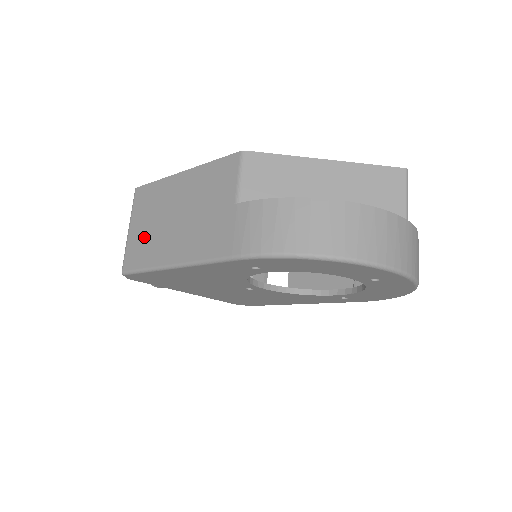
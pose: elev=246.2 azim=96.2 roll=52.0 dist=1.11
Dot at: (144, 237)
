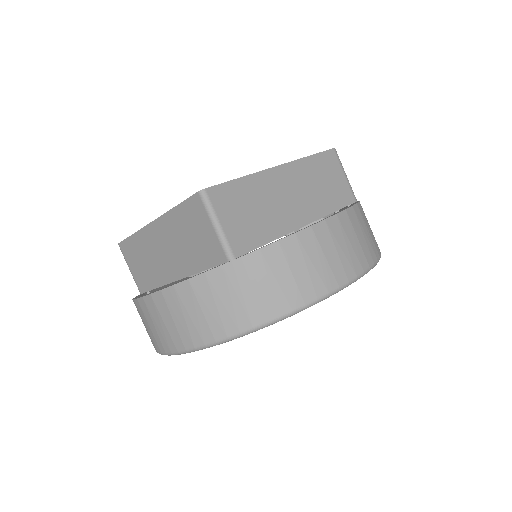
Dot at: occluded
